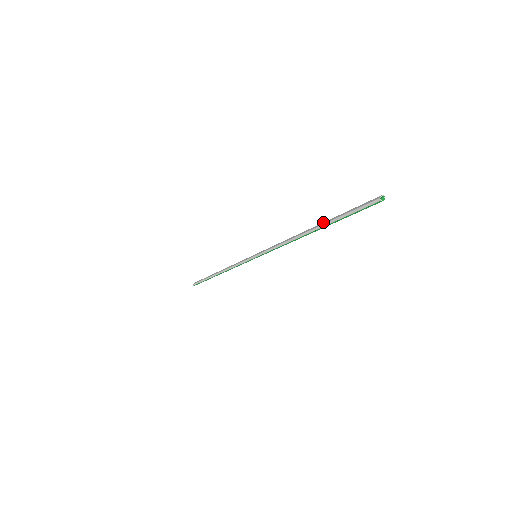
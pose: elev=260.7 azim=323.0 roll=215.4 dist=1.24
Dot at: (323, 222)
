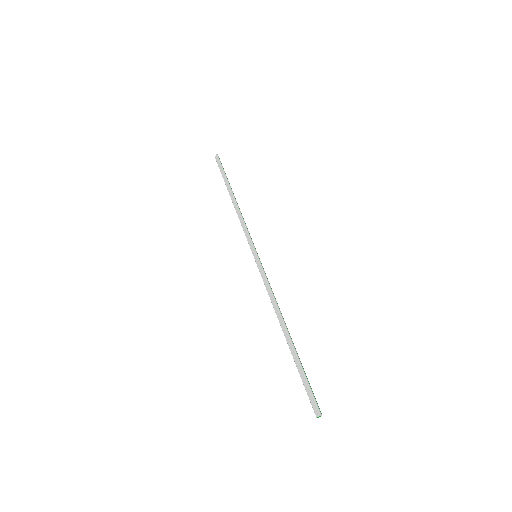
Dot at: (292, 346)
